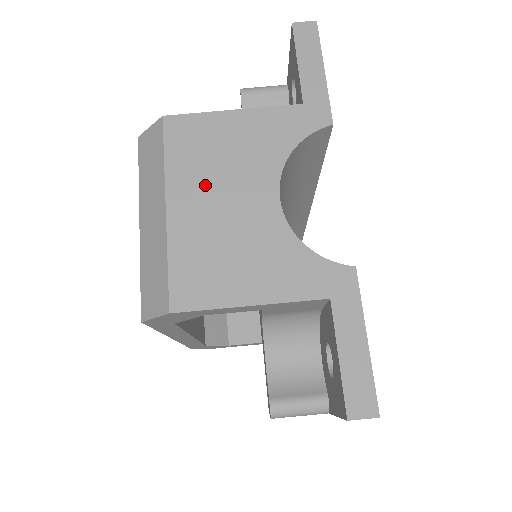
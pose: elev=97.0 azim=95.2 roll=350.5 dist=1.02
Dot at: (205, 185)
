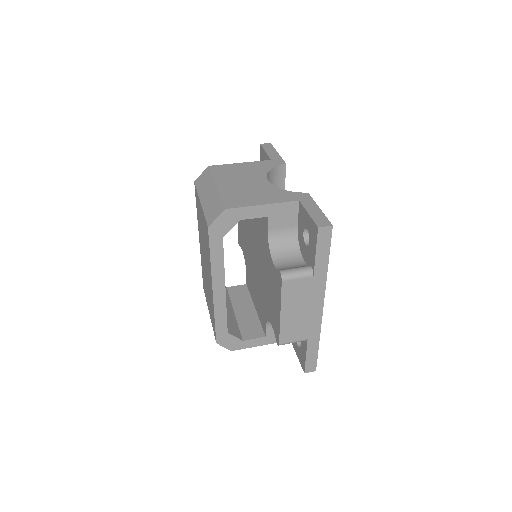
Dot at: (233, 179)
